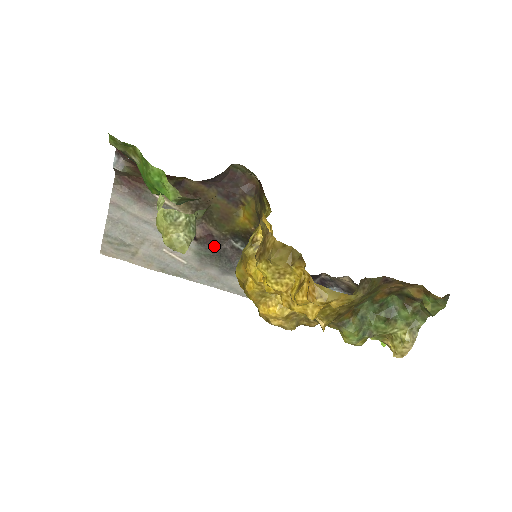
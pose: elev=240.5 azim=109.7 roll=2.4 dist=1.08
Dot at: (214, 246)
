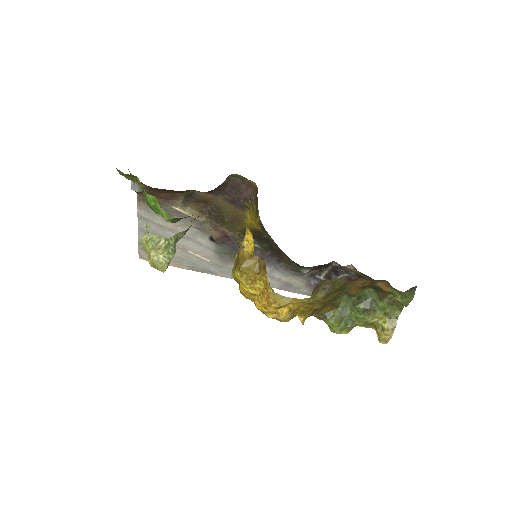
Dot at: (231, 245)
